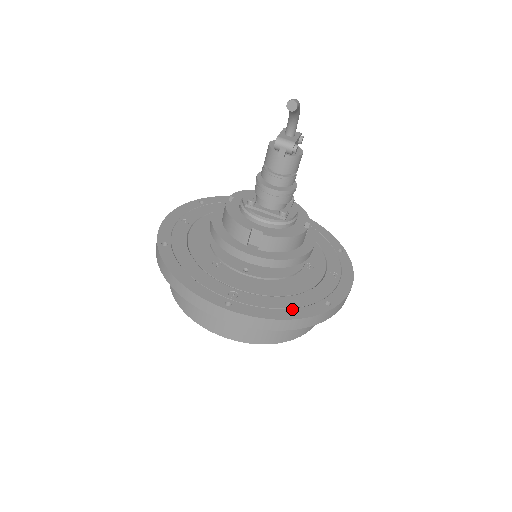
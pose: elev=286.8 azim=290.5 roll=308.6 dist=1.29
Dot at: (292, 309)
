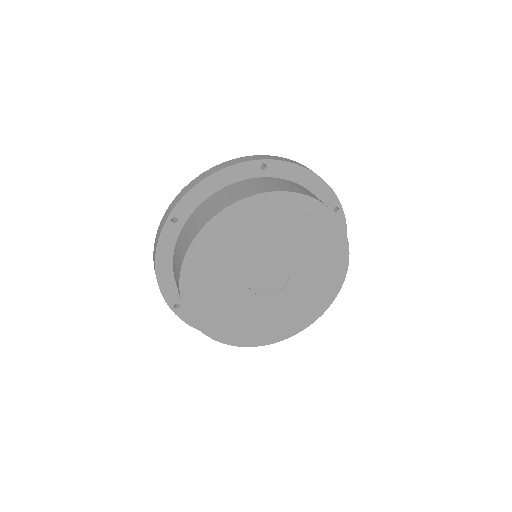
Dot at: occluded
